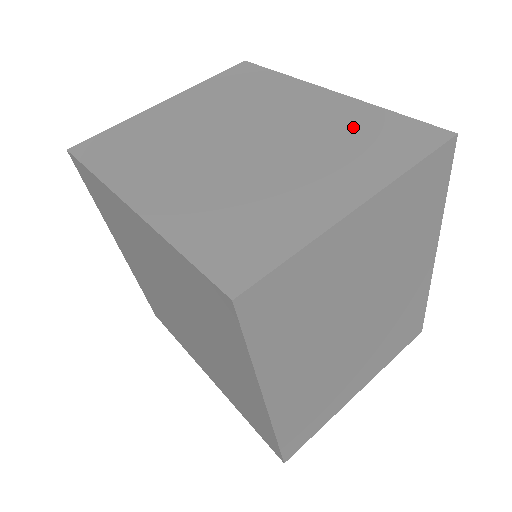
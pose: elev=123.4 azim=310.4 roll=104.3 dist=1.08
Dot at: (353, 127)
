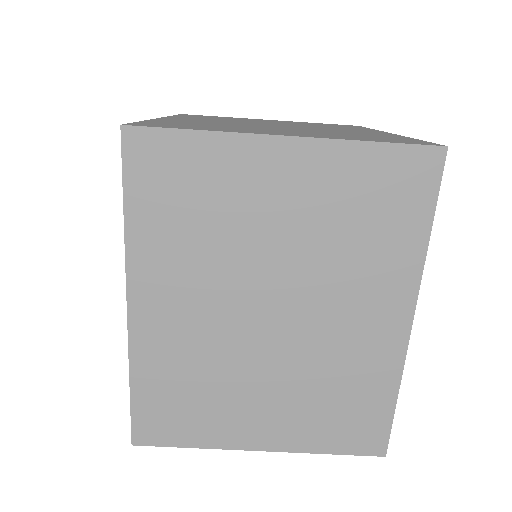
Dot at: (354, 386)
